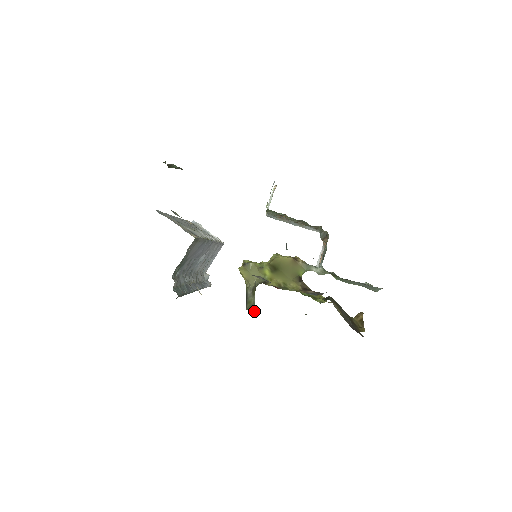
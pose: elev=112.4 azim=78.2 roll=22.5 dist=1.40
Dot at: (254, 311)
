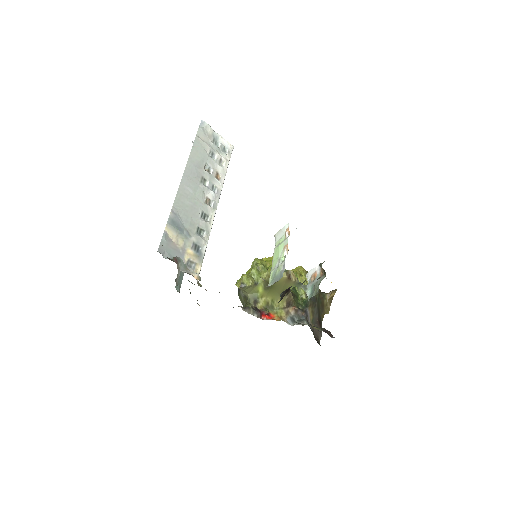
Dot at: (243, 305)
